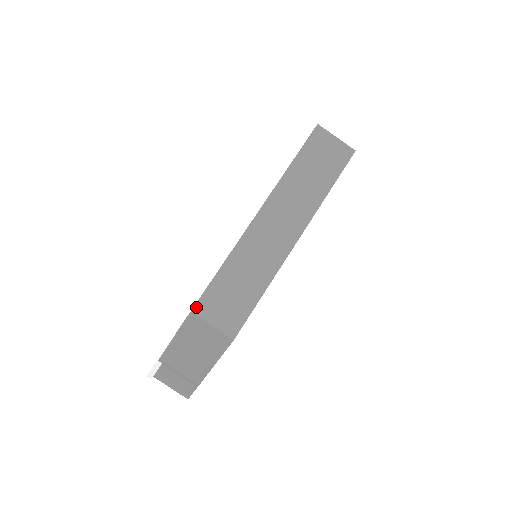
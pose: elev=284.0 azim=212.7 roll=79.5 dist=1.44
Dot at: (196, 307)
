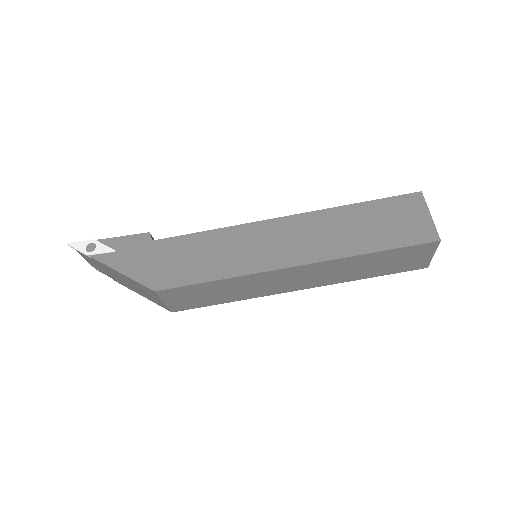
Dot at: (162, 291)
